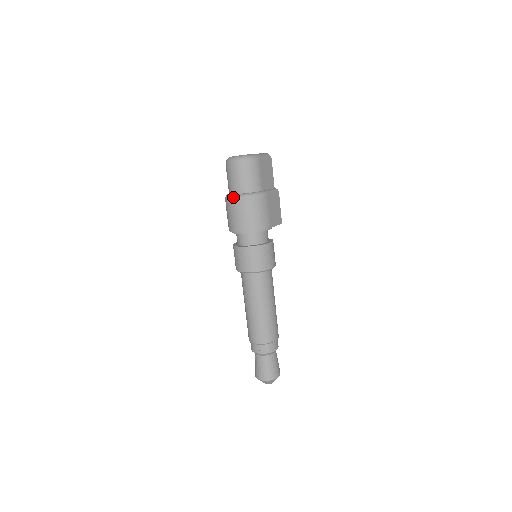
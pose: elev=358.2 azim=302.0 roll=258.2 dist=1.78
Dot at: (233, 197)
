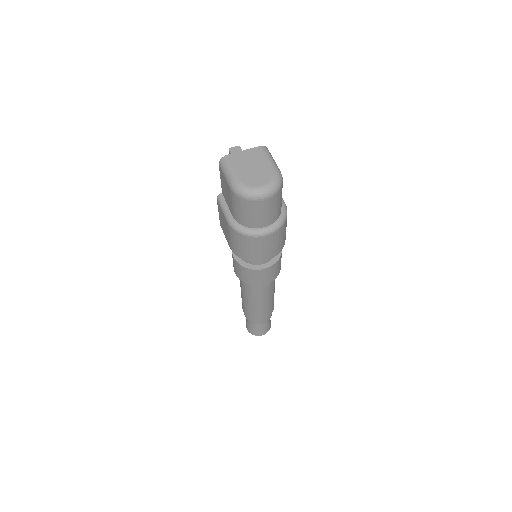
Dot at: (264, 234)
